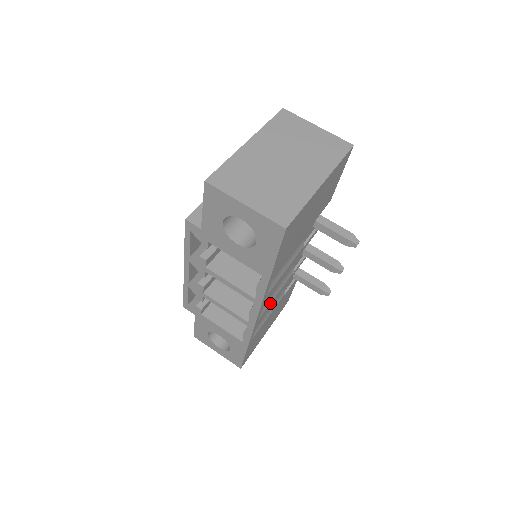
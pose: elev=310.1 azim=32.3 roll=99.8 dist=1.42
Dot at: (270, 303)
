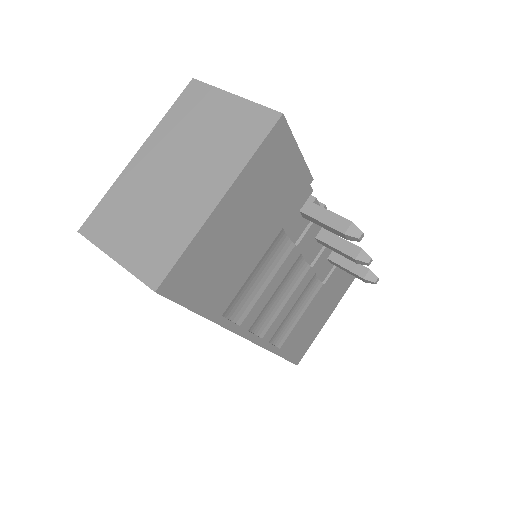
Dot at: (278, 314)
